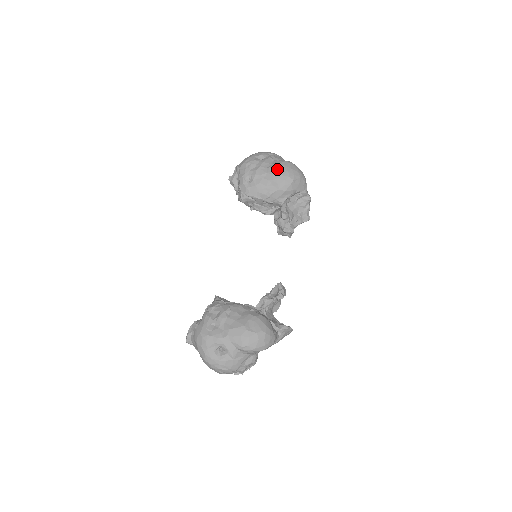
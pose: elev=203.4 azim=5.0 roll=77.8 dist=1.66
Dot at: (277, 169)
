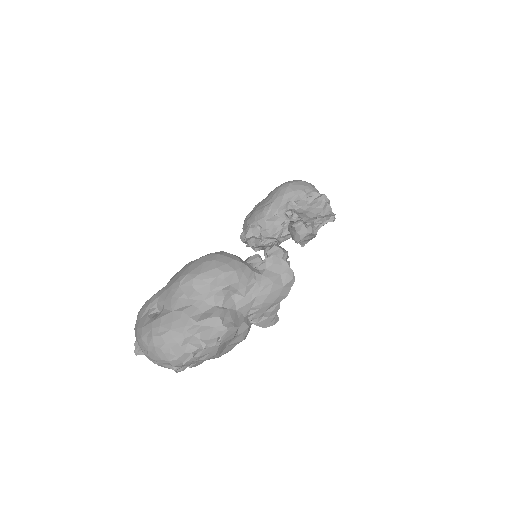
Dot at: occluded
